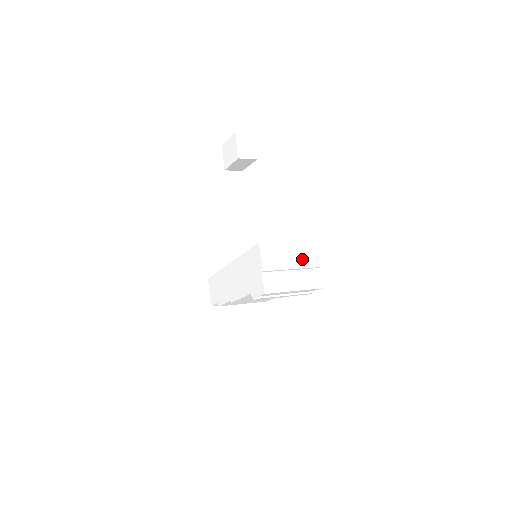
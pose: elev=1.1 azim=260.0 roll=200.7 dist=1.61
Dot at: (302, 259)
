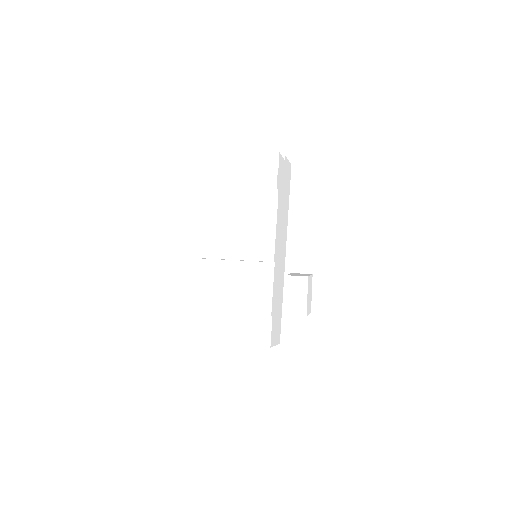
Dot at: occluded
